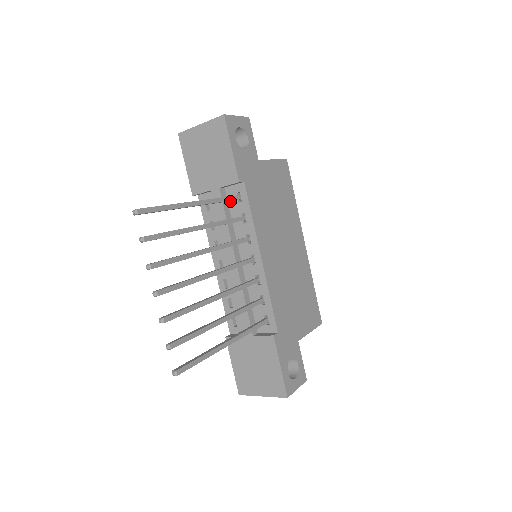
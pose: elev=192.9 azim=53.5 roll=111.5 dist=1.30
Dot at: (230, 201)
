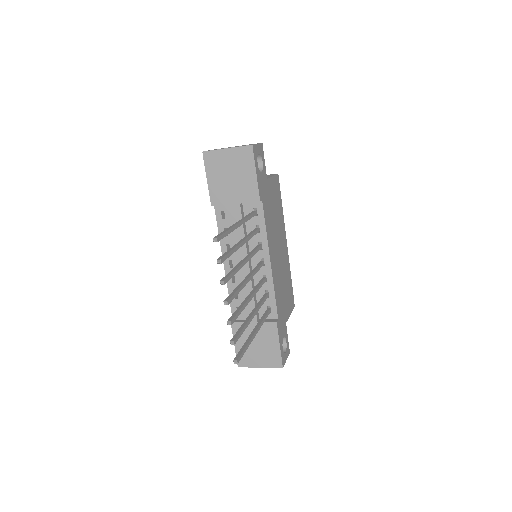
Dot at: (246, 214)
